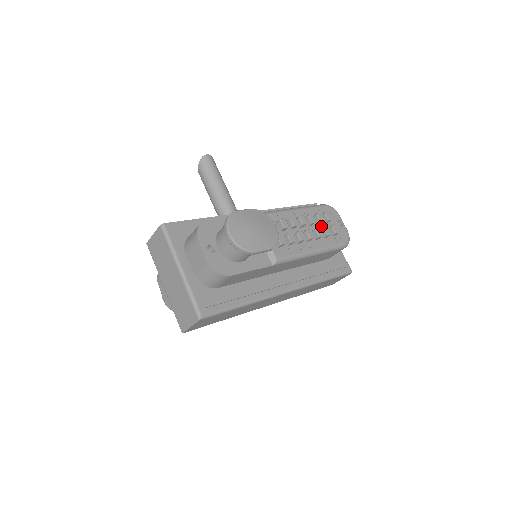
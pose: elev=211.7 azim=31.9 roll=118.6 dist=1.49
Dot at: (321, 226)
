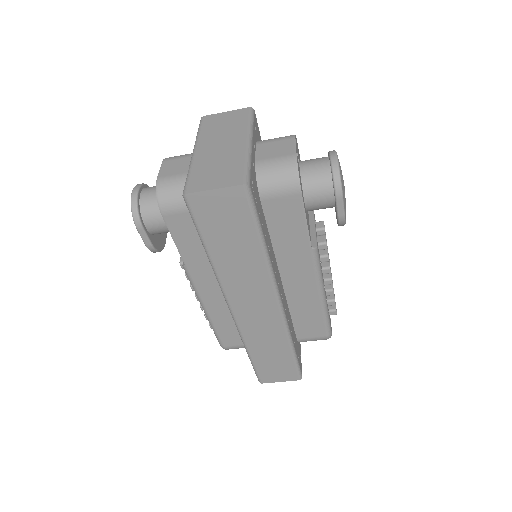
Dot at: occluded
